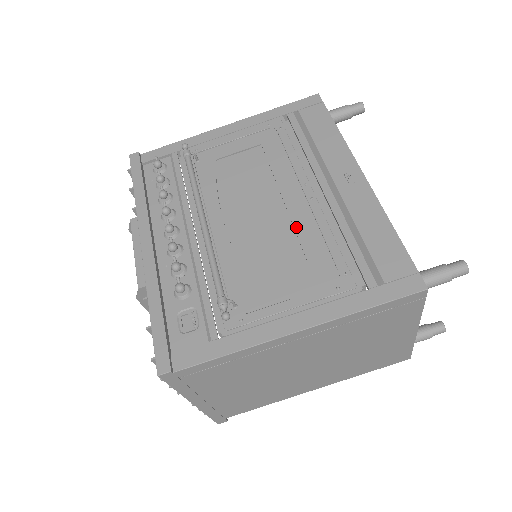
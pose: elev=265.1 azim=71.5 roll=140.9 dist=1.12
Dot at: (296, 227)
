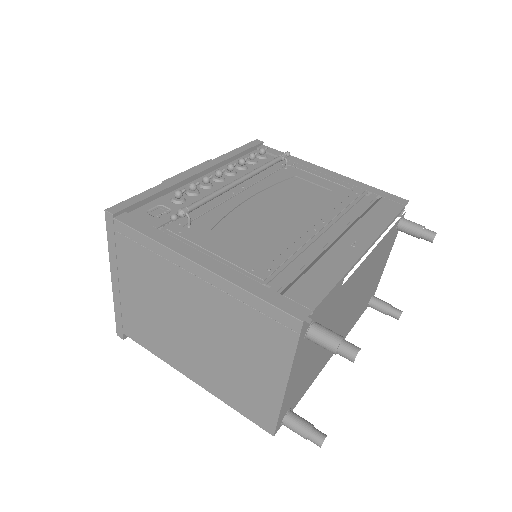
Dot at: (283, 231)
